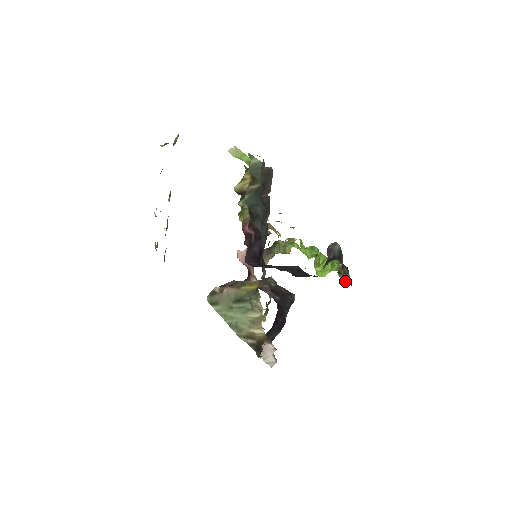
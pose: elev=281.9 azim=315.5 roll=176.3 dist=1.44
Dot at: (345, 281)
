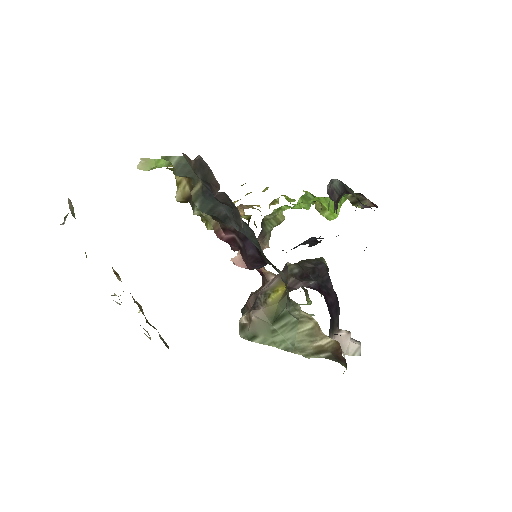
Dot at: occluded
